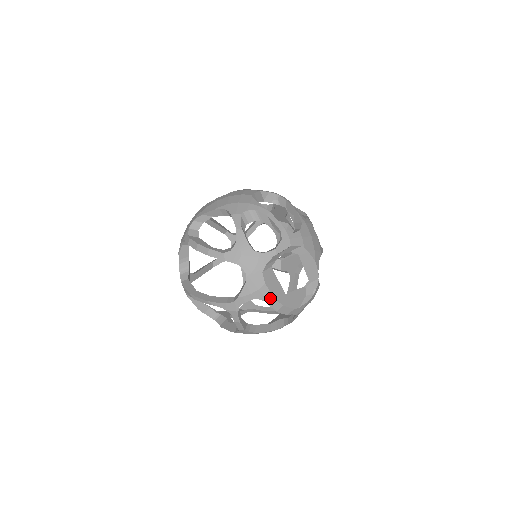
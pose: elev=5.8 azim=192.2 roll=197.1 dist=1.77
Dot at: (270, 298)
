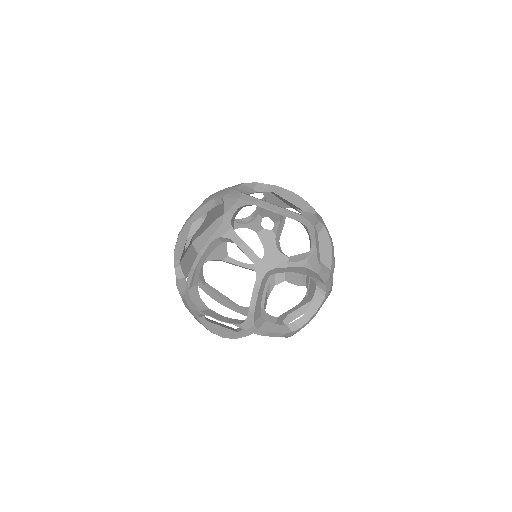
Dot at: (256, 201)
